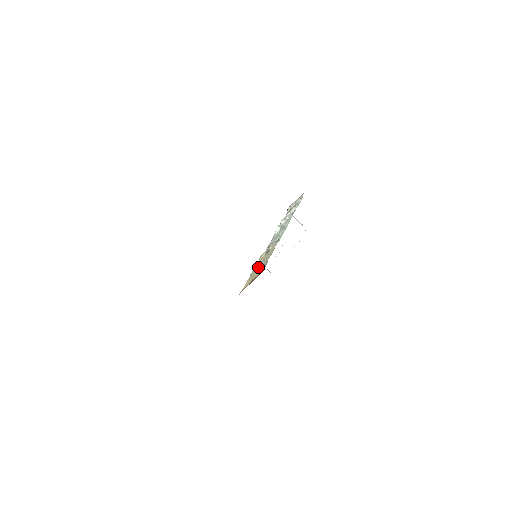
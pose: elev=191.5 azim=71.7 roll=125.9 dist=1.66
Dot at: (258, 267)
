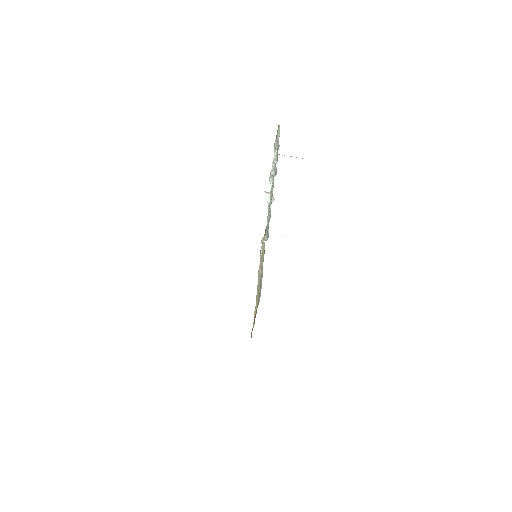
Dot at: (258, 285)
